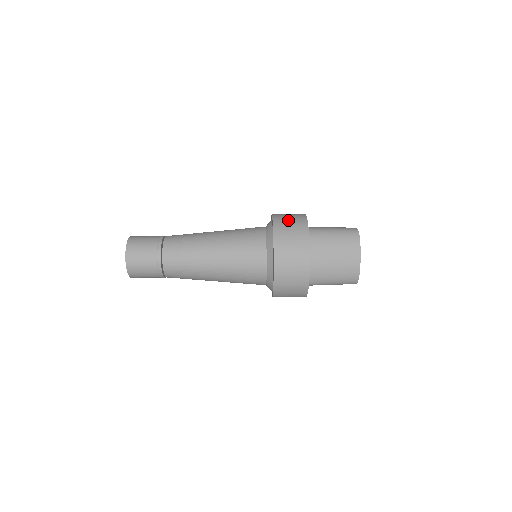
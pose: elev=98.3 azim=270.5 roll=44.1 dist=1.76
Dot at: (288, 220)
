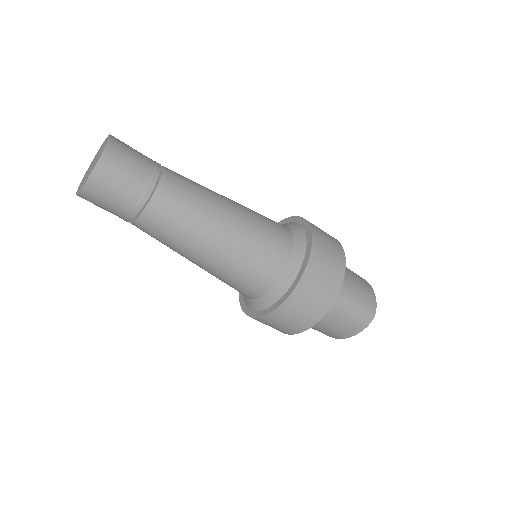
Dot at: (320, 282)
